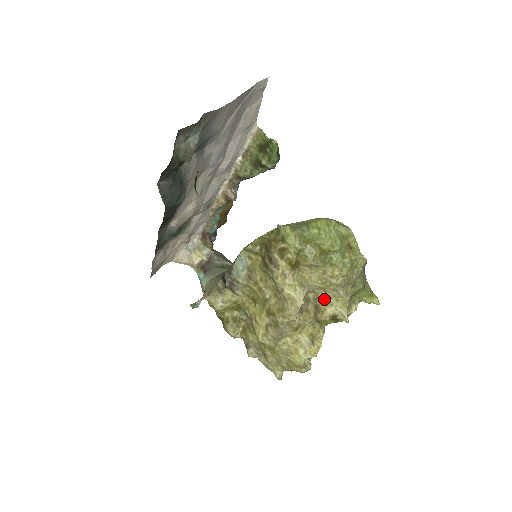
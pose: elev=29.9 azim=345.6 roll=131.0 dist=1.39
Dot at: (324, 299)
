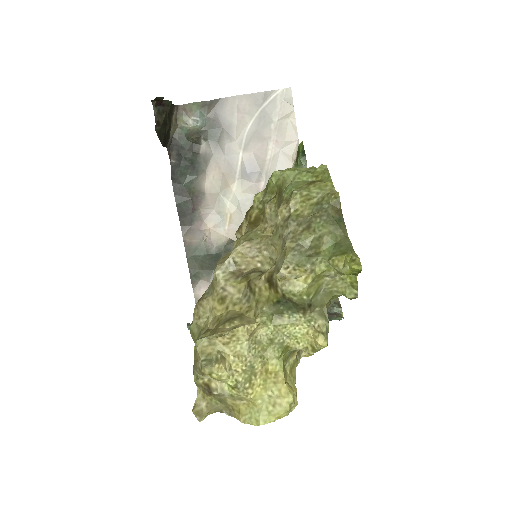
Dot at: (275, 263)
